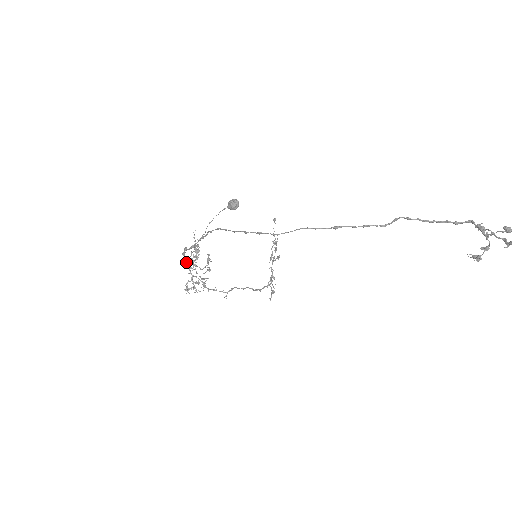
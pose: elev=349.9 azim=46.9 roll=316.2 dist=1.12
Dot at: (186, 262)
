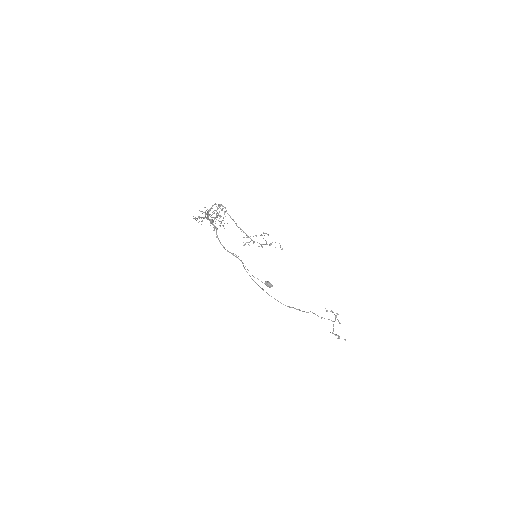
Dot at: (208, 219)
